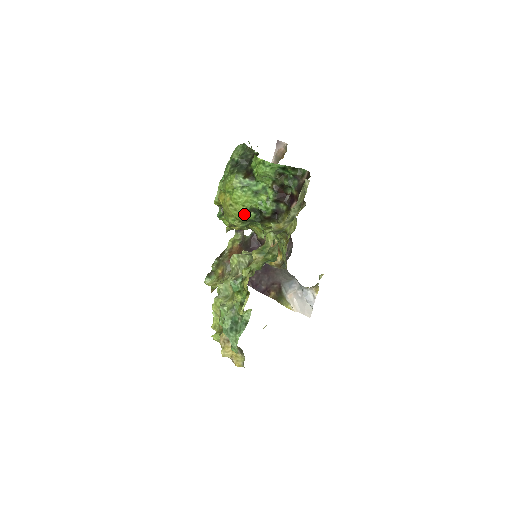
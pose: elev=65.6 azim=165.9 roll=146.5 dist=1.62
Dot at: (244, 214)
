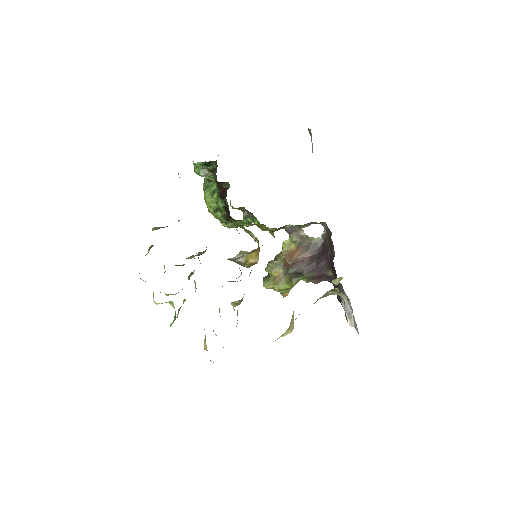
Dot at: (215, 215)
